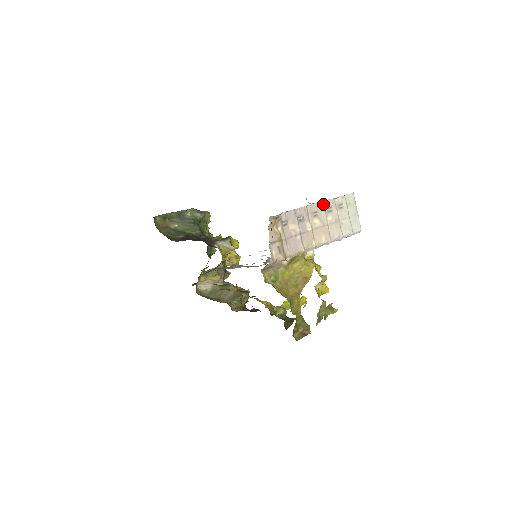
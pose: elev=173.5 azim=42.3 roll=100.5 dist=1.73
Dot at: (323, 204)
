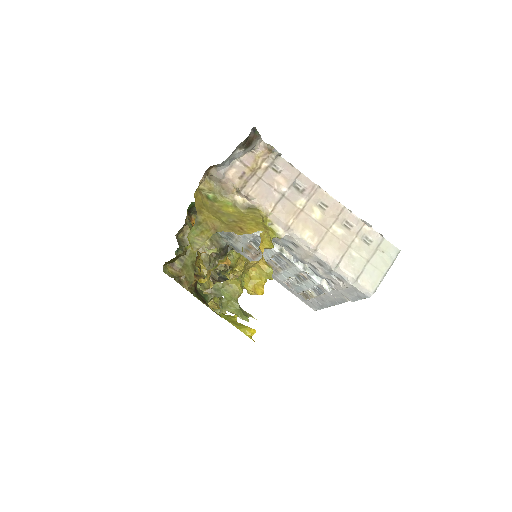
Dot at: (344, 211)
